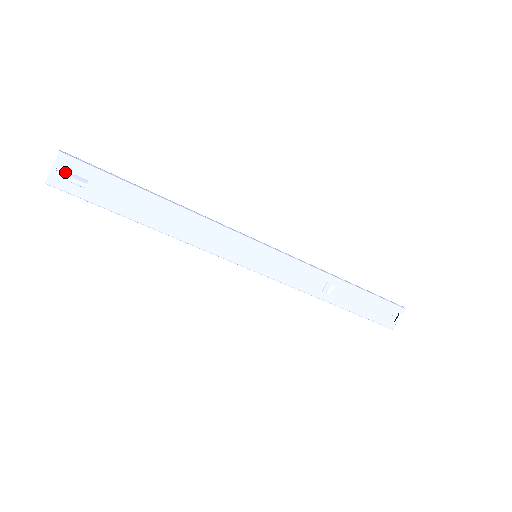
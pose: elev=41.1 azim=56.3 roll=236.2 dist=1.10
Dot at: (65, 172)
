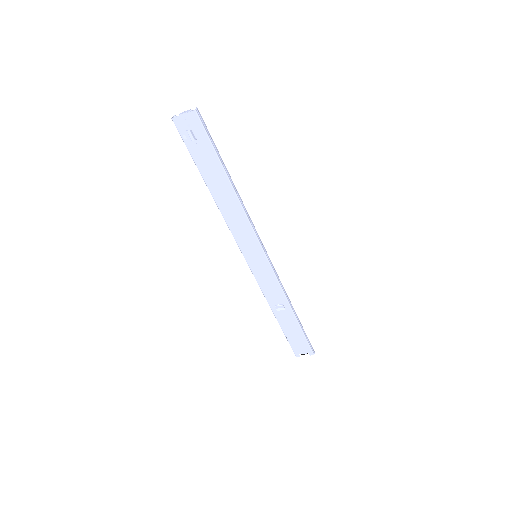
Dot at: (188, 123)
